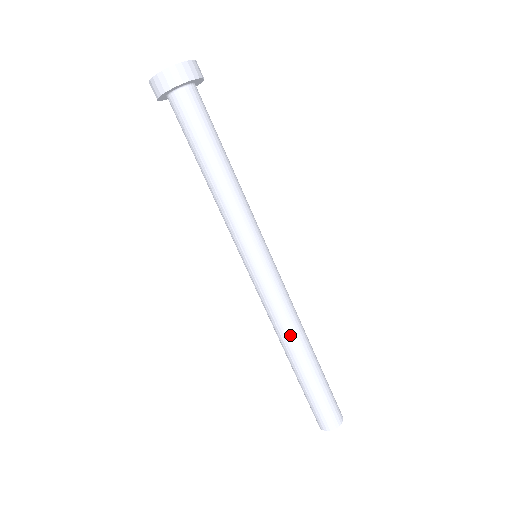
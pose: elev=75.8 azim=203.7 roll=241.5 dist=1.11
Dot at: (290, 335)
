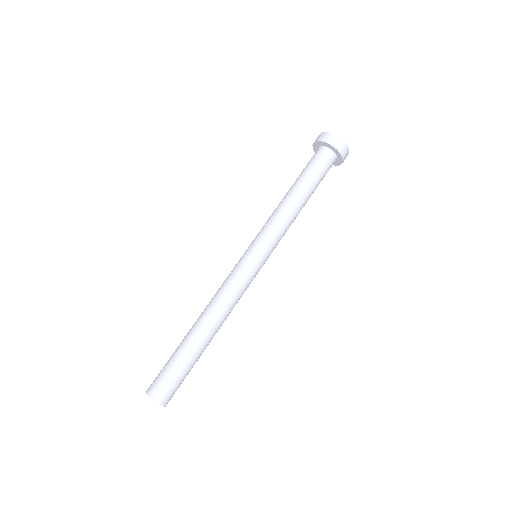
Dot at: (214, 311)
